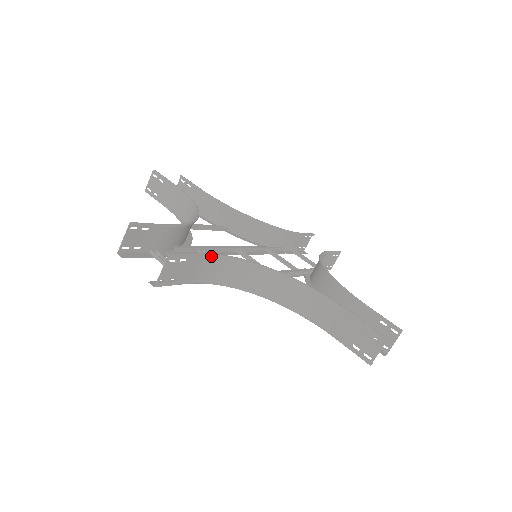
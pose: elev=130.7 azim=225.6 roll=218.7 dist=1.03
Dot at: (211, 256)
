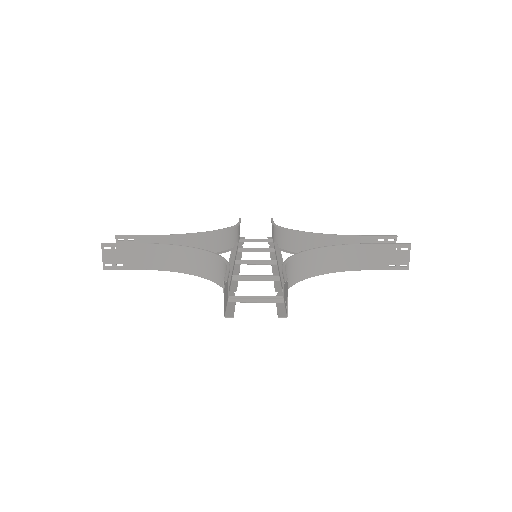
Dot at: (285, 267)
